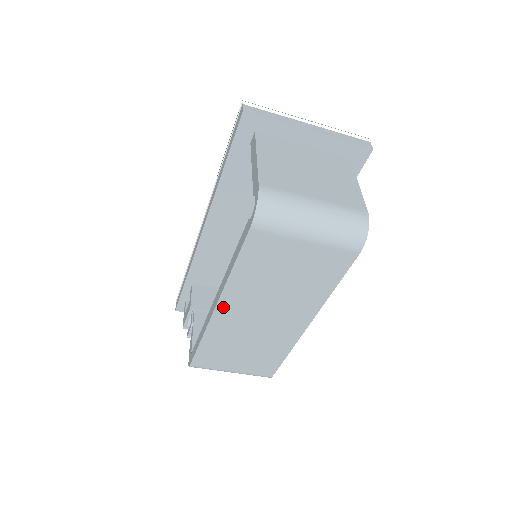
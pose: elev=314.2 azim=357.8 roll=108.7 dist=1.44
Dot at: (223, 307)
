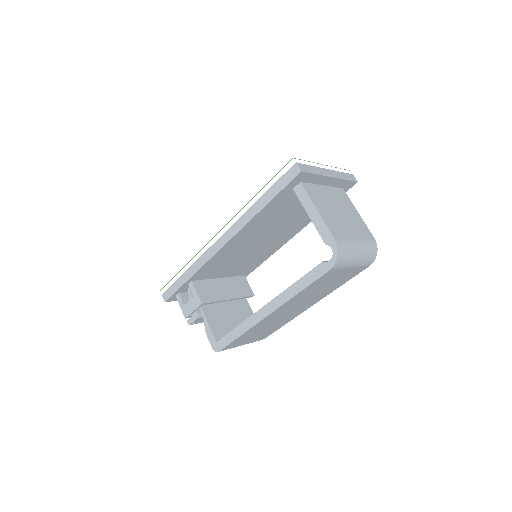
Dot at: (274, 313)
